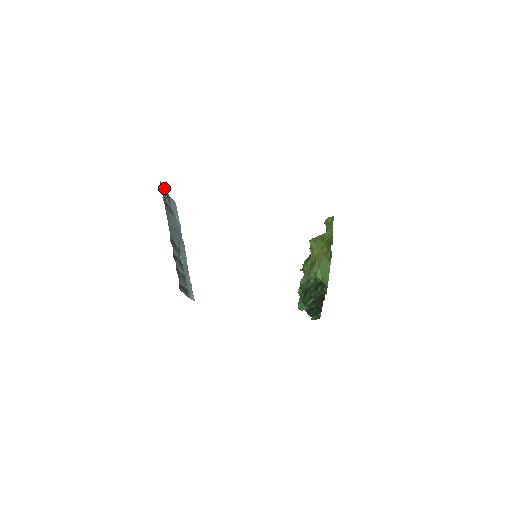
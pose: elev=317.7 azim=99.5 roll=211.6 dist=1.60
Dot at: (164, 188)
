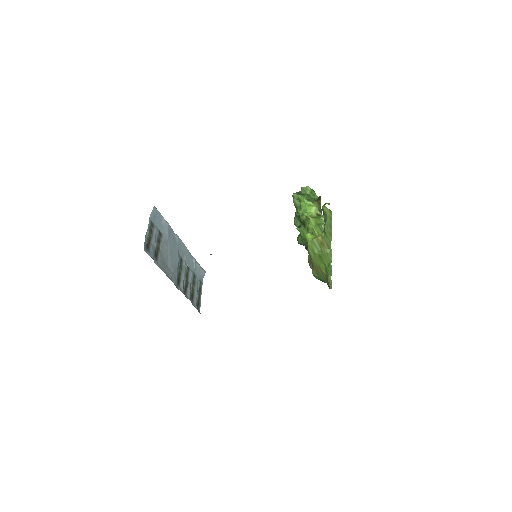
Dot at: occluded
